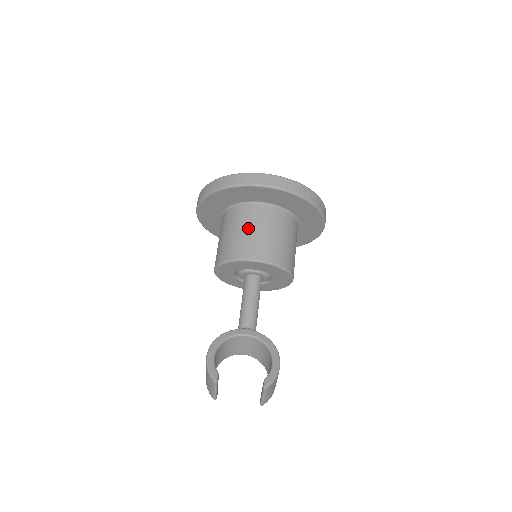
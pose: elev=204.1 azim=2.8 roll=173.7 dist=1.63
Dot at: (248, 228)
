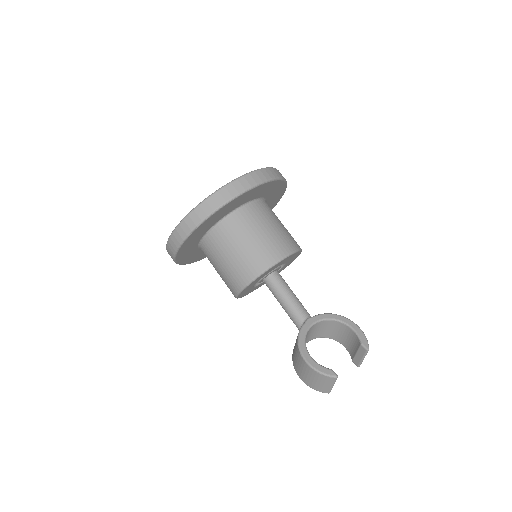
Dot at: (253, 235)
